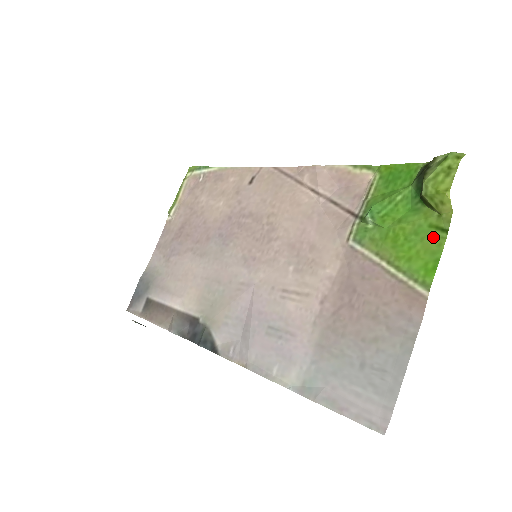
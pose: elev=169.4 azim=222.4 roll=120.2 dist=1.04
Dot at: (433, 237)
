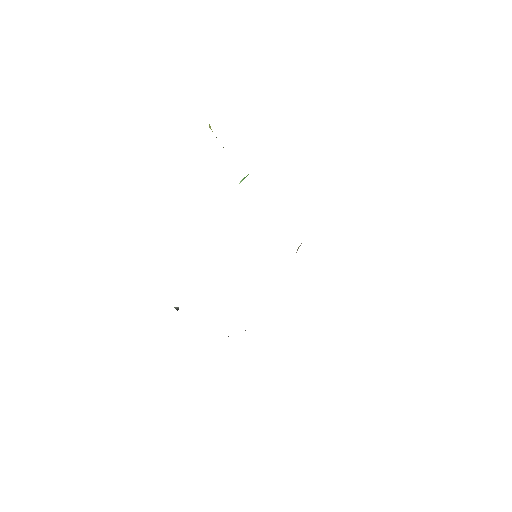
Dot at: occluded
